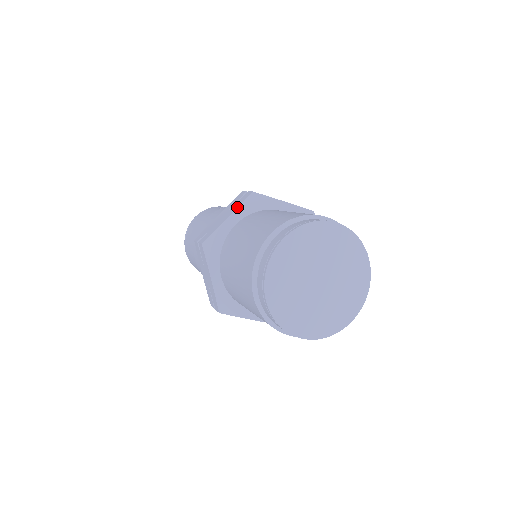
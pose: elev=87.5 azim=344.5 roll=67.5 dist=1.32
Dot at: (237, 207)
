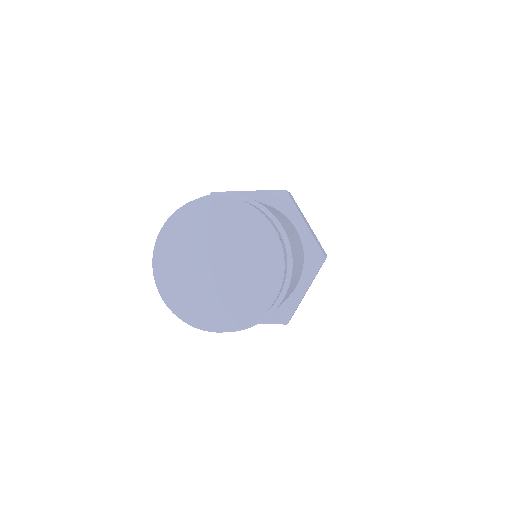
Dot at: (262, 190)
